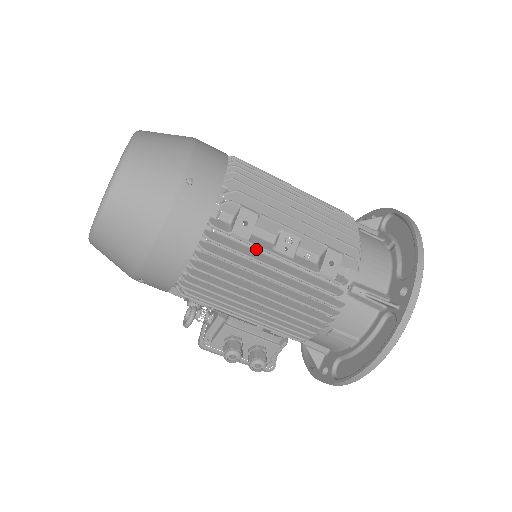
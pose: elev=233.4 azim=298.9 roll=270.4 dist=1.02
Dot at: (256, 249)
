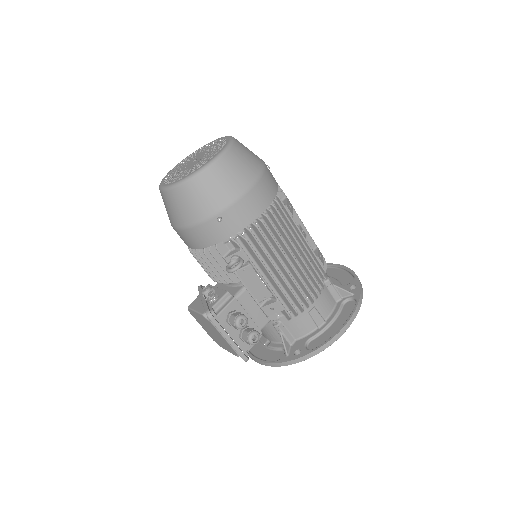
Dot at: occluded
